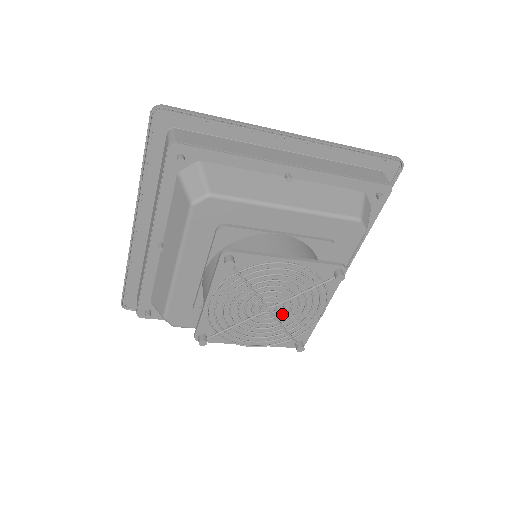
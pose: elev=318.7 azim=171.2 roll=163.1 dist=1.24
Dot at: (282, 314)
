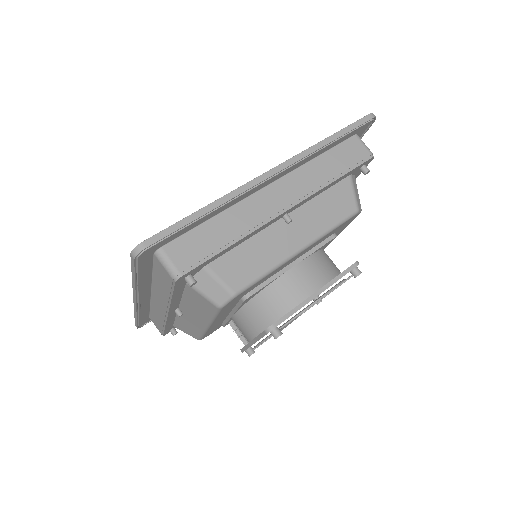
Dot at: occluded
